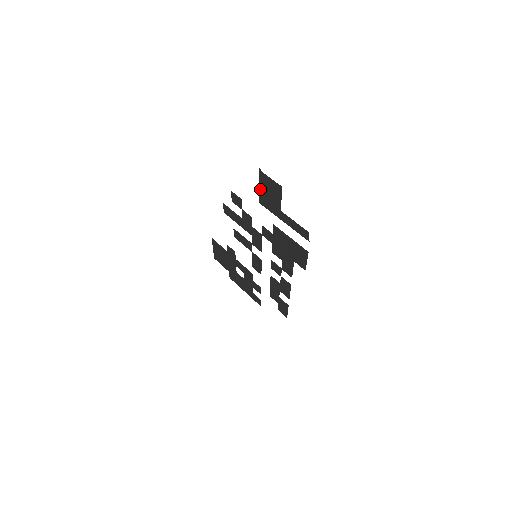
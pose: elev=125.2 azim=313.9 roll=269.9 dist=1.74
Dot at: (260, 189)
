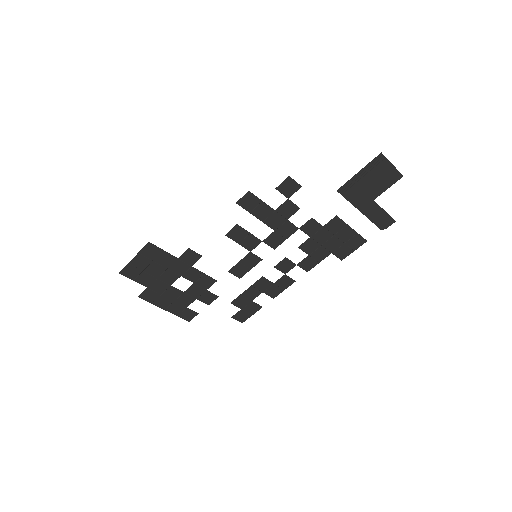
Dot at: (361, 176)
